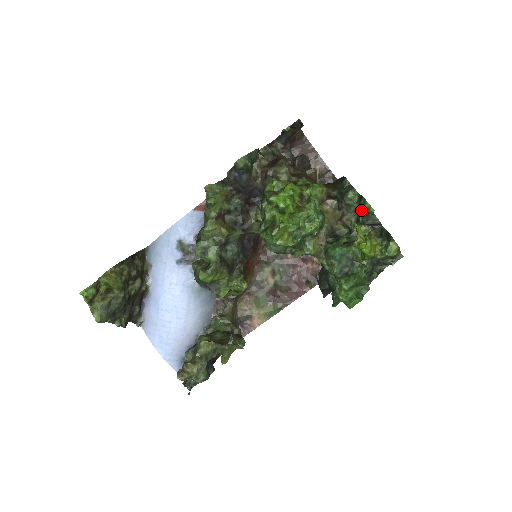
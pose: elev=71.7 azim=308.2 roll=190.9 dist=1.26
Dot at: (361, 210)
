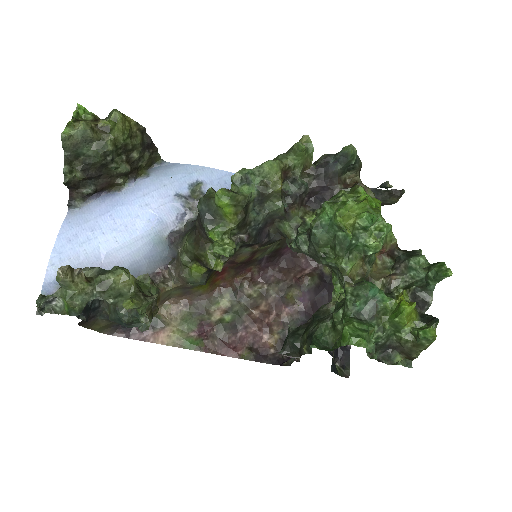
Dot at: (429, 273)
